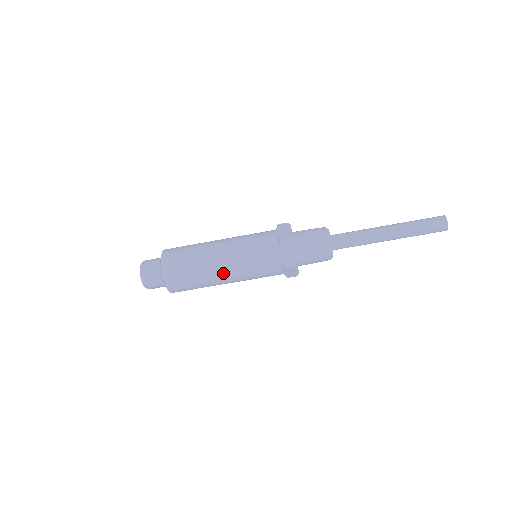
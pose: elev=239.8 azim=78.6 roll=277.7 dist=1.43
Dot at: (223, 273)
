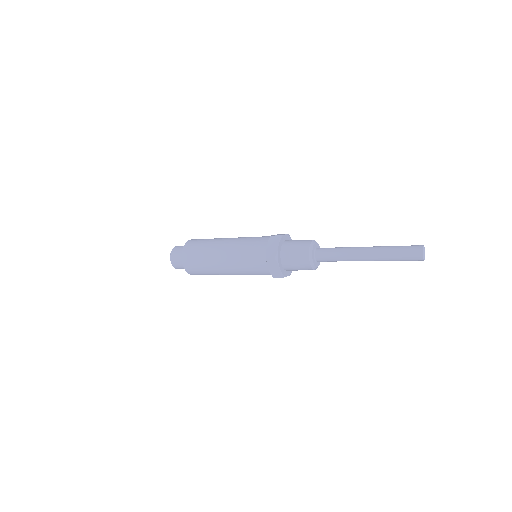
Dot at: (227, 272)
